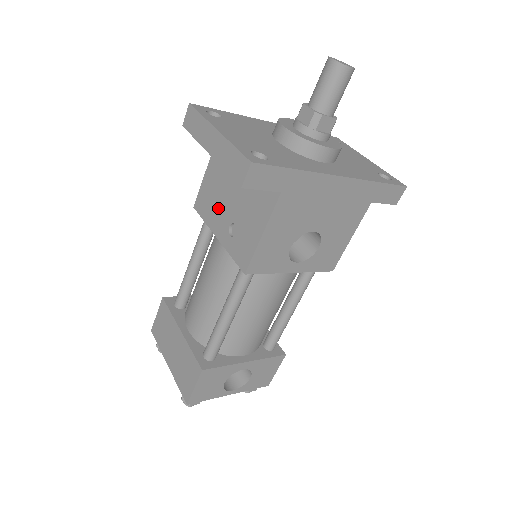
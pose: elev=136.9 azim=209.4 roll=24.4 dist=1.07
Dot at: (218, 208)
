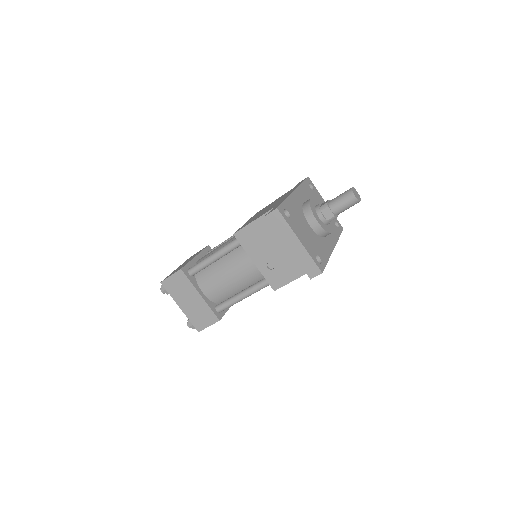
Dot at: (260, 249)
